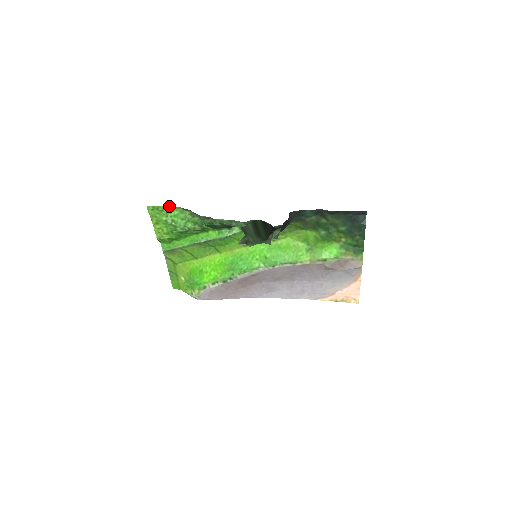
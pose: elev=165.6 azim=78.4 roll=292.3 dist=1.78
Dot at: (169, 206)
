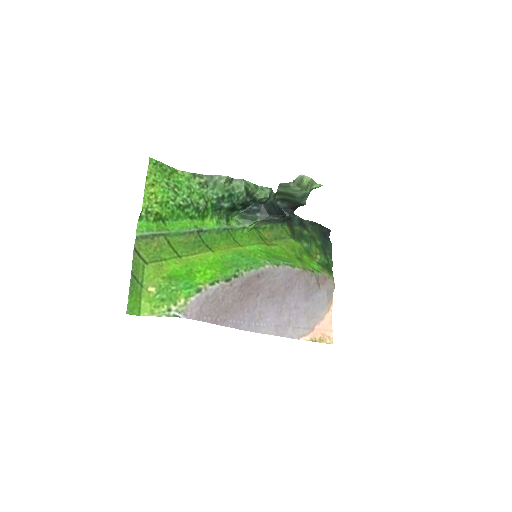
Dot at: (174, 169)
